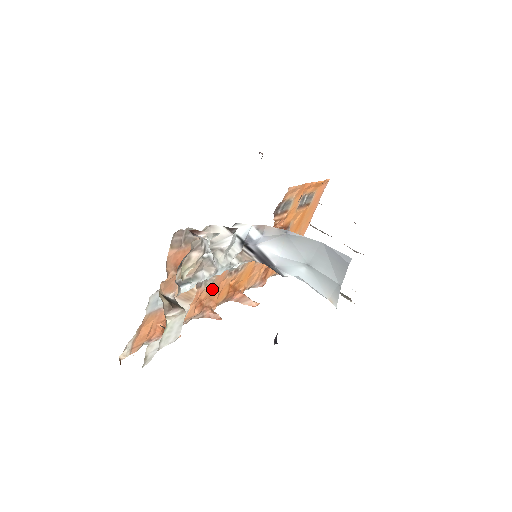
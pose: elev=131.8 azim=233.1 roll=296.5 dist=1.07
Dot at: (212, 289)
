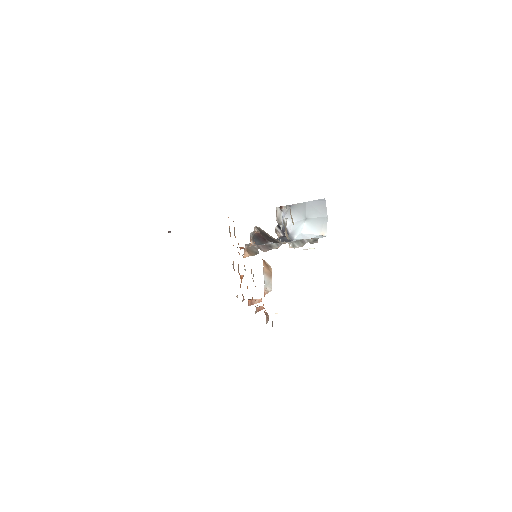
Dot at: occluded
